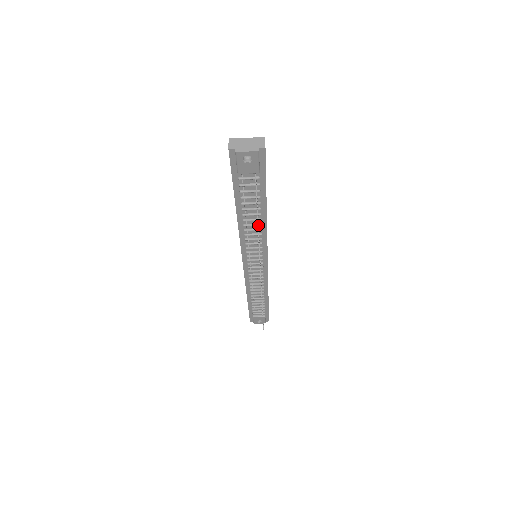
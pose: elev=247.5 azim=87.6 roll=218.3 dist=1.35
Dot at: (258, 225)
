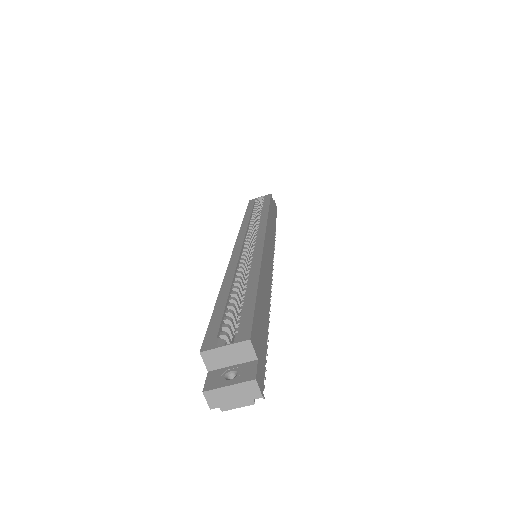
Dot at: occluded
